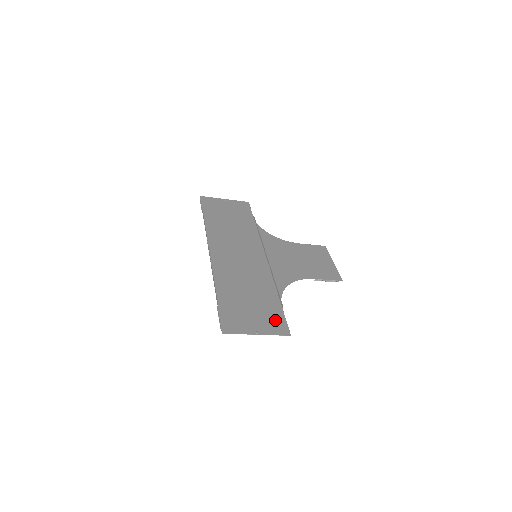
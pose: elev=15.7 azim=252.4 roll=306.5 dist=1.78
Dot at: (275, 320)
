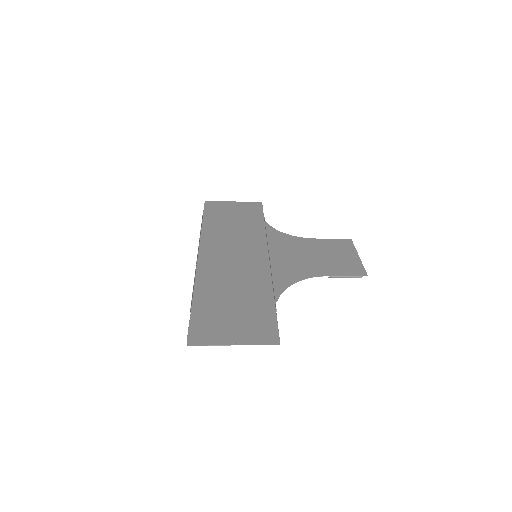
Dot at: (262, 327)
